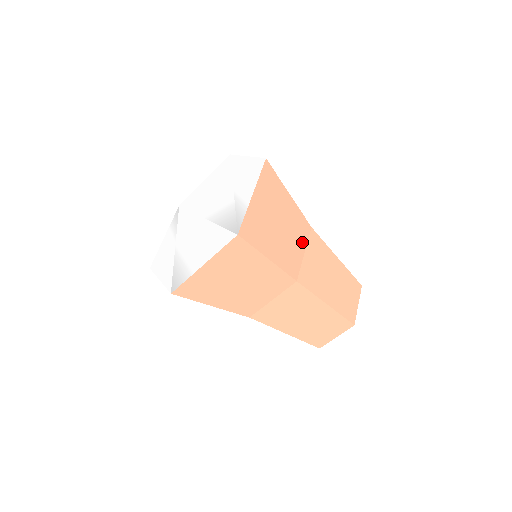
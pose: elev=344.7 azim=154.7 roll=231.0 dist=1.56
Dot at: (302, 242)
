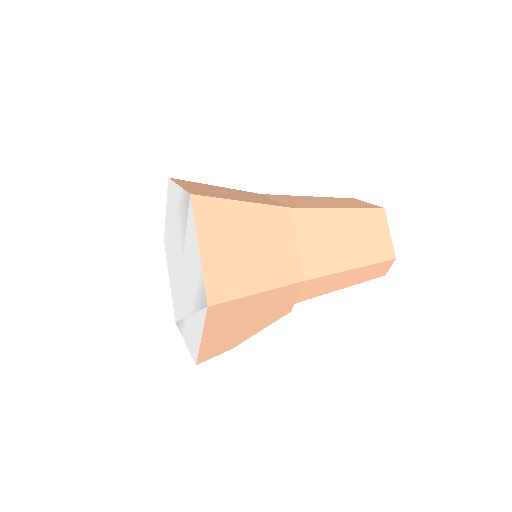
Dot at: occluded
